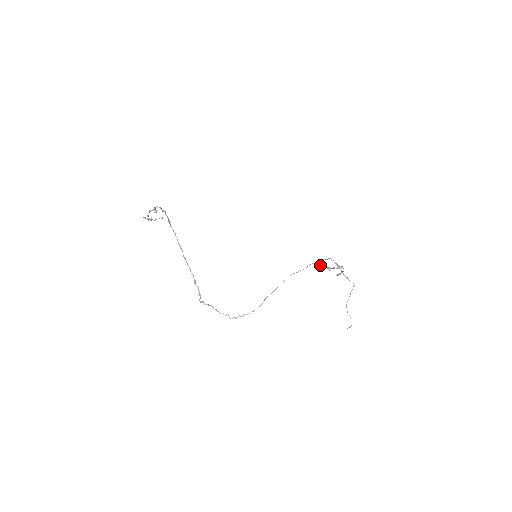
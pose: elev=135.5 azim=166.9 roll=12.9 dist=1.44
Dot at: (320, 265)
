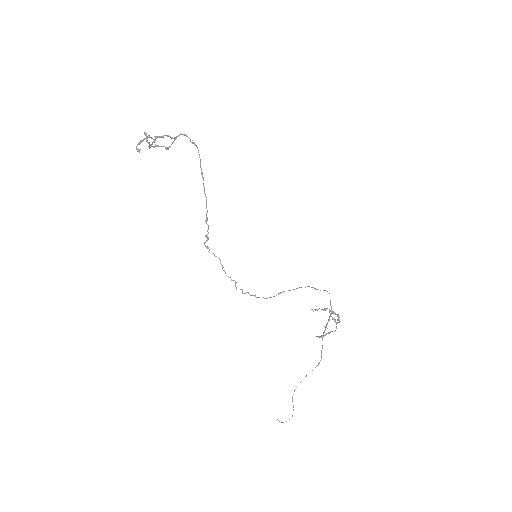
Dot at: (315, 309)
